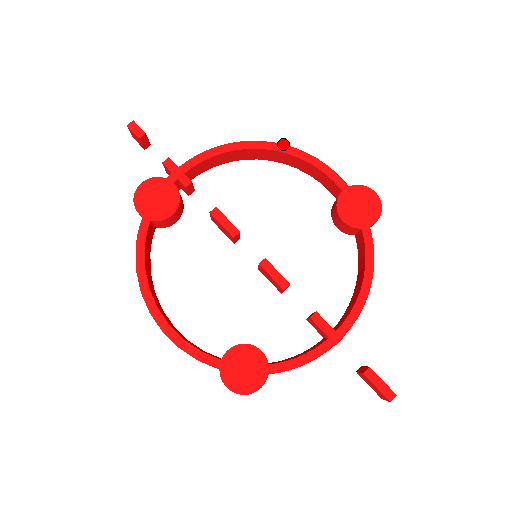
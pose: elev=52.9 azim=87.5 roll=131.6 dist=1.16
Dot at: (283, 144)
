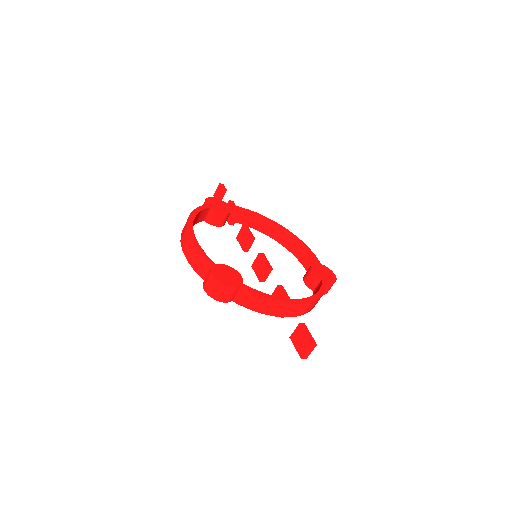
Dot at: occluded
